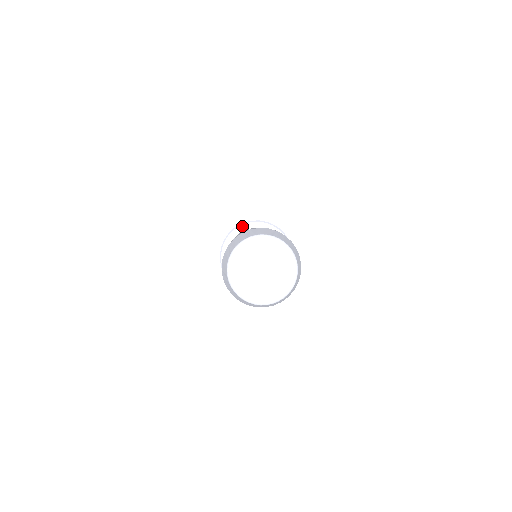
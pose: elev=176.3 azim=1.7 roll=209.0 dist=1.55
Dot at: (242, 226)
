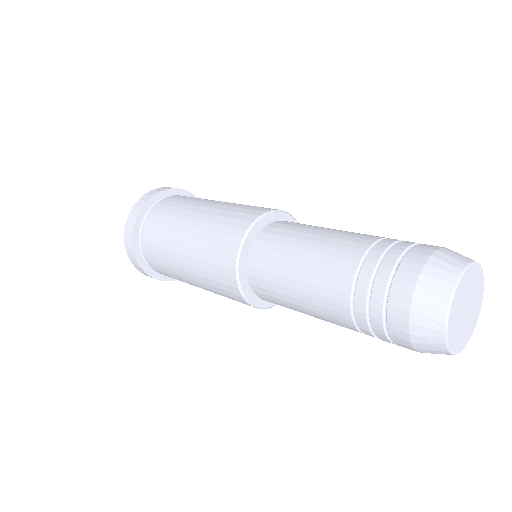
Dot at: (264, 218)
